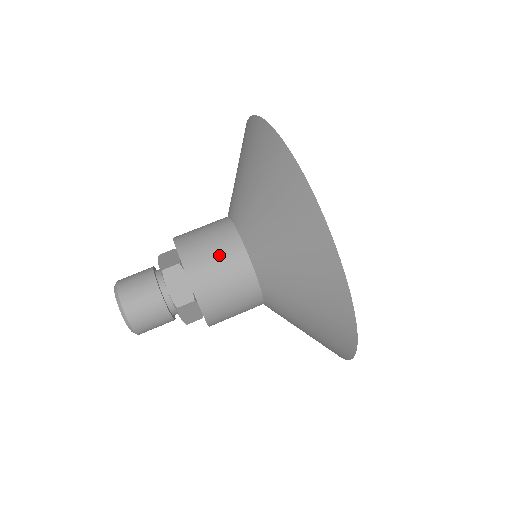
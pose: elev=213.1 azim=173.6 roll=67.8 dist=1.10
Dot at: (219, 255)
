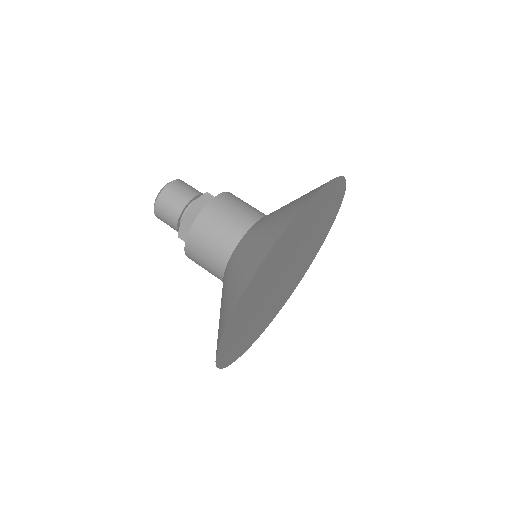
Dot at: (214, 244)
